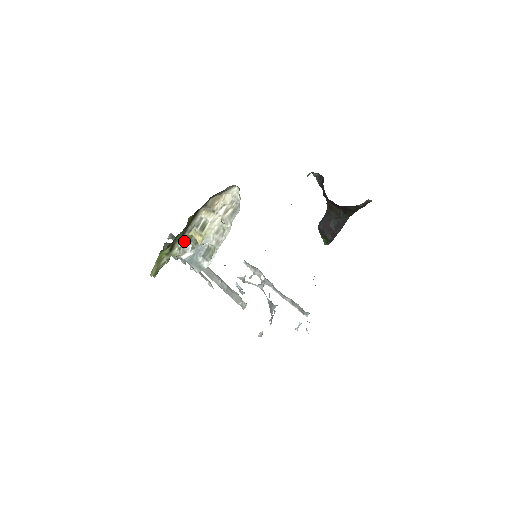
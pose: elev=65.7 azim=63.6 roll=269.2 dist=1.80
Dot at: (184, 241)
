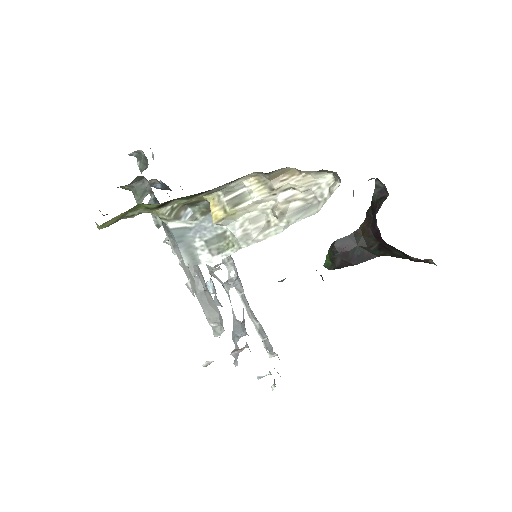
Dot at: (187, 201)
